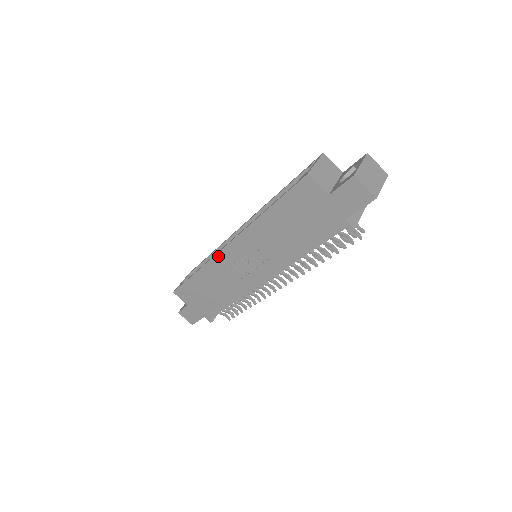
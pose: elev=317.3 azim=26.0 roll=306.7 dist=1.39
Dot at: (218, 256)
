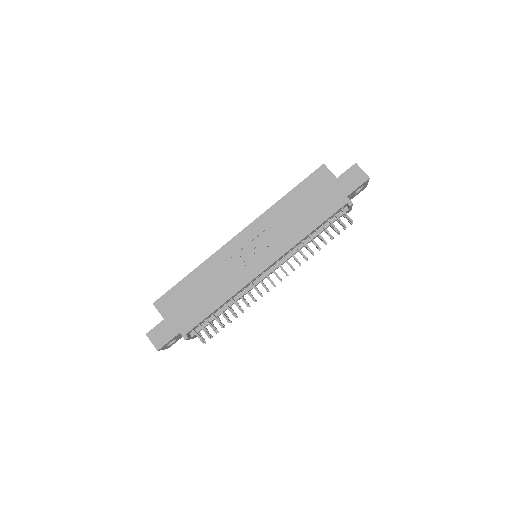
Dot at: (226, 246)
